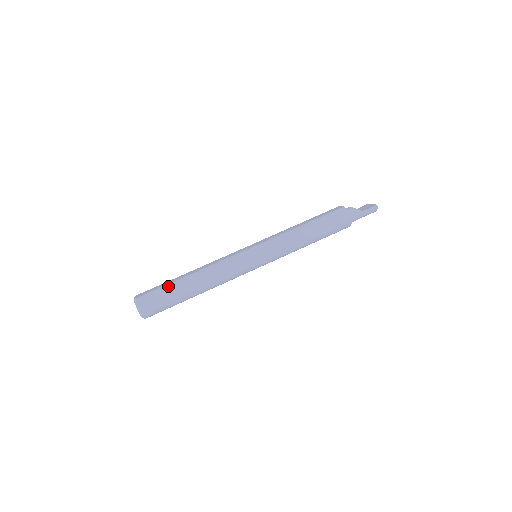
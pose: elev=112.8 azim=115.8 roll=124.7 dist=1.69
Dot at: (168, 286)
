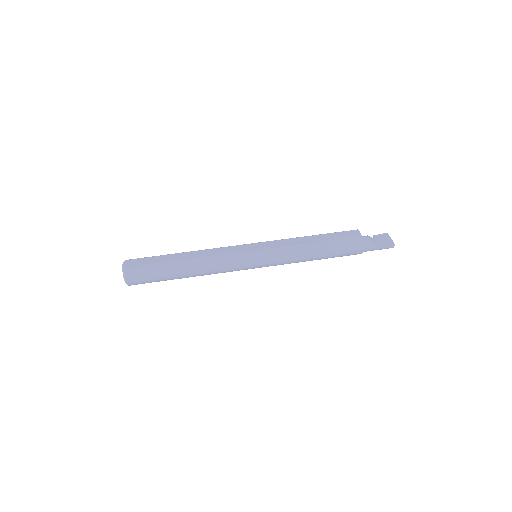
Dot at: (160, 265)
